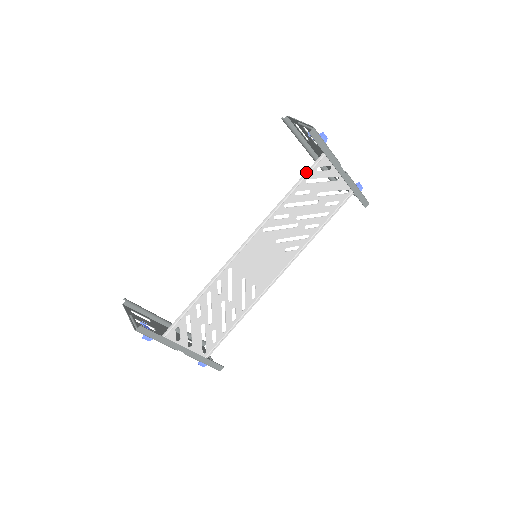
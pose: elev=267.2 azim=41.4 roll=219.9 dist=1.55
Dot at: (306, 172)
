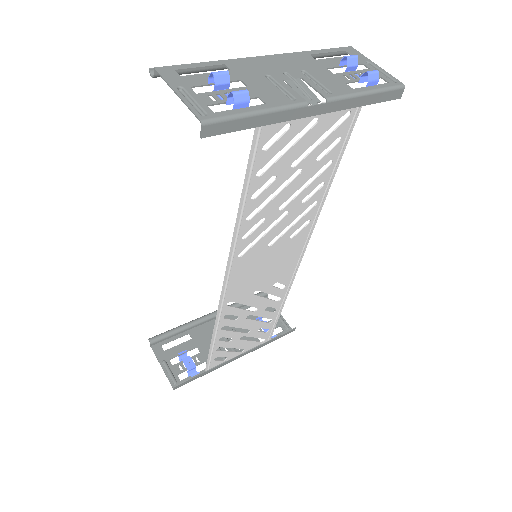
Dot at: (246, 169)
